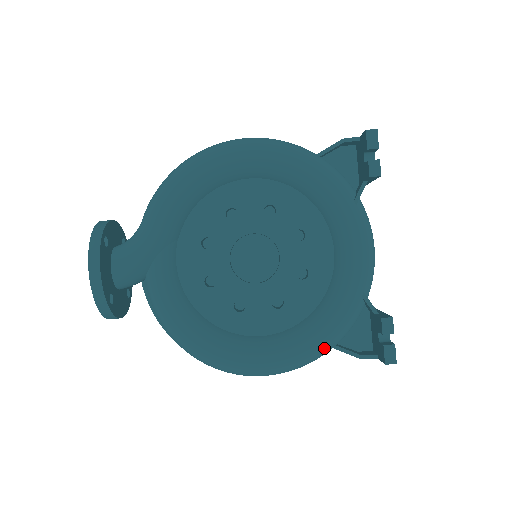
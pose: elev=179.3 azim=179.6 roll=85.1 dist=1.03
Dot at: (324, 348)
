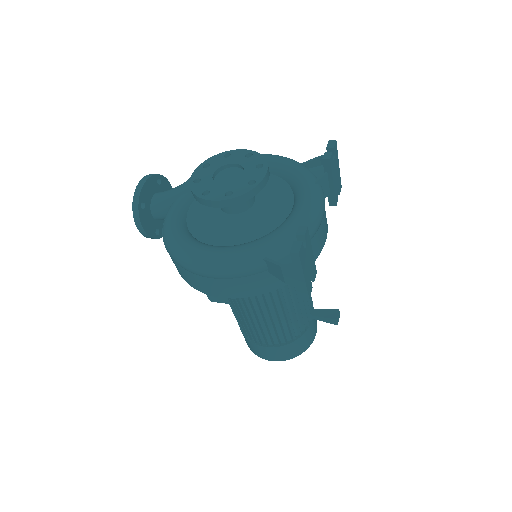
Dot at: (256, 255)
